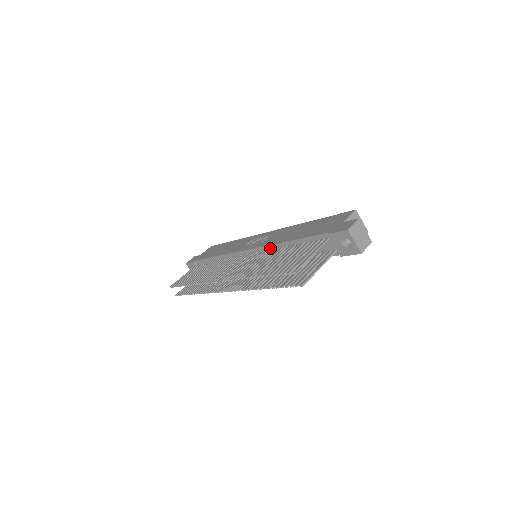
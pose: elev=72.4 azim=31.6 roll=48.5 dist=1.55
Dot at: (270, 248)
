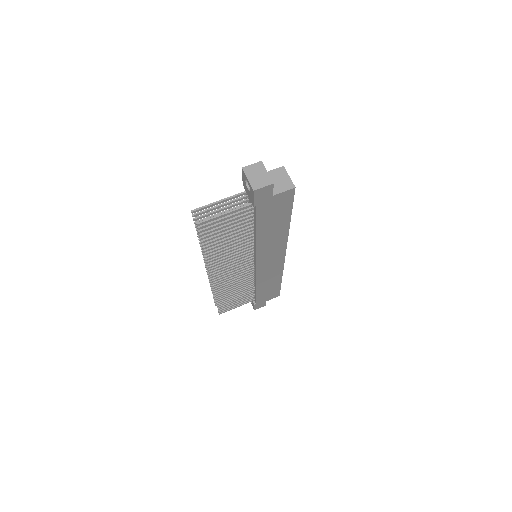
Dot at: occluded
